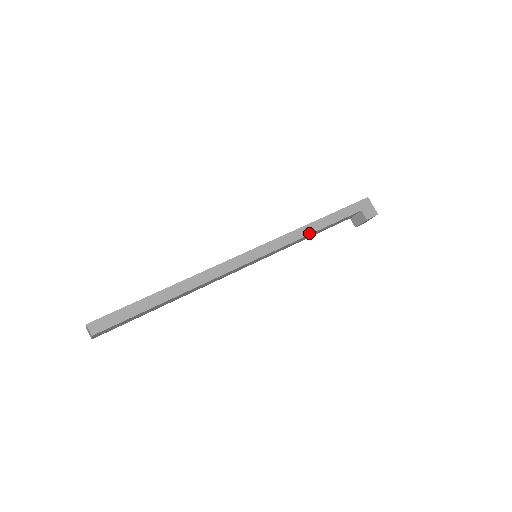
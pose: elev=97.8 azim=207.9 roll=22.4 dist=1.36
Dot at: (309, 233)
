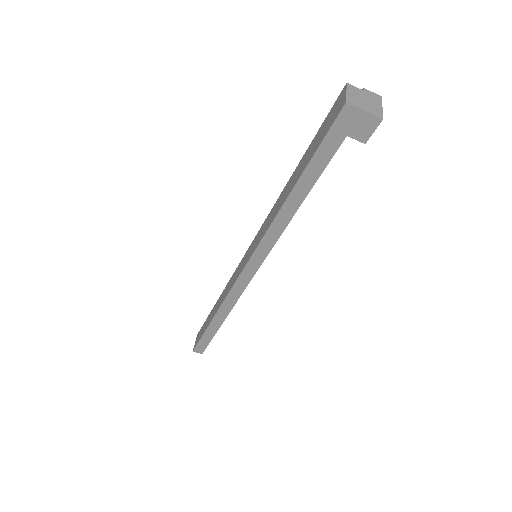
Dot at: (289, 218)
